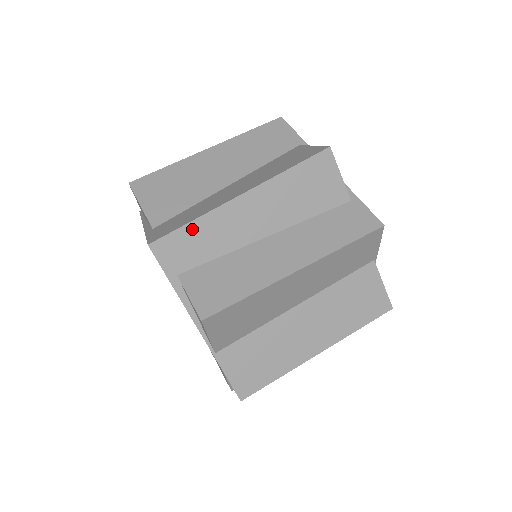
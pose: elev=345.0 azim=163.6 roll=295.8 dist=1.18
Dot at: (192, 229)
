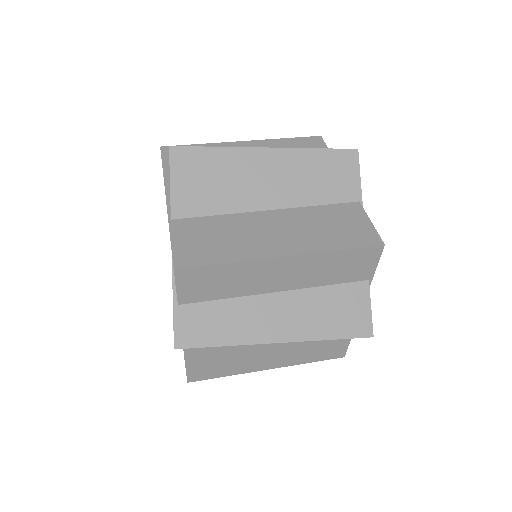
Dot at: occluded
